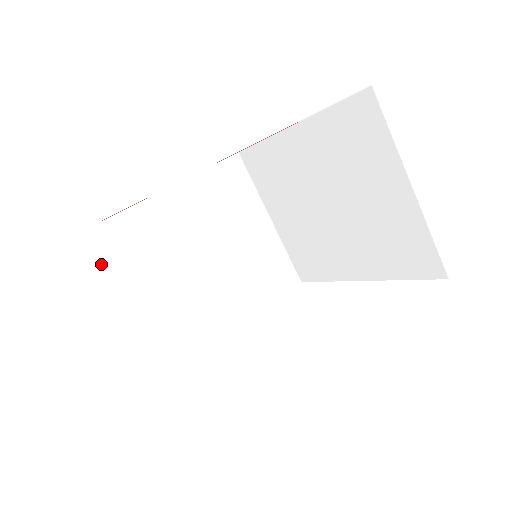
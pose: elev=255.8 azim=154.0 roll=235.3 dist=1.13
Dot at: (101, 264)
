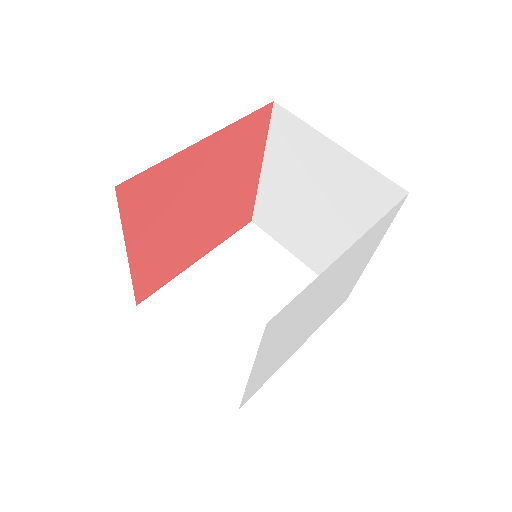
Dot at: (159, 322)
